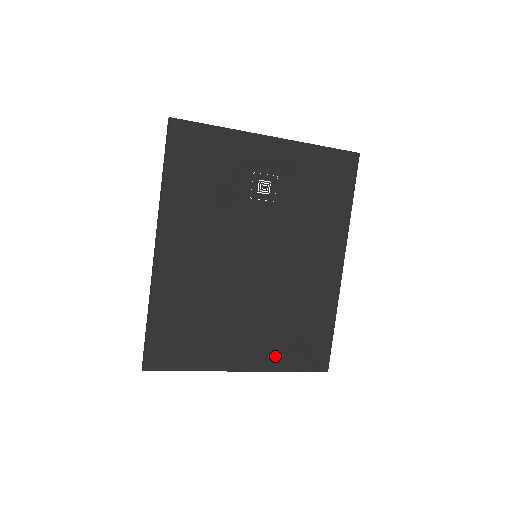
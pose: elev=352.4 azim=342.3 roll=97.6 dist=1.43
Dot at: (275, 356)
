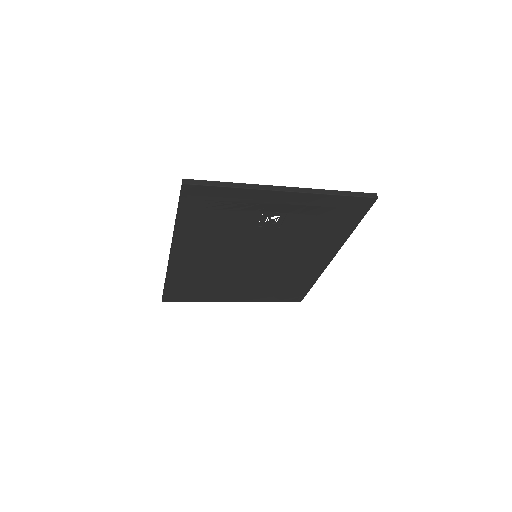
Dot at: (261, 297)
